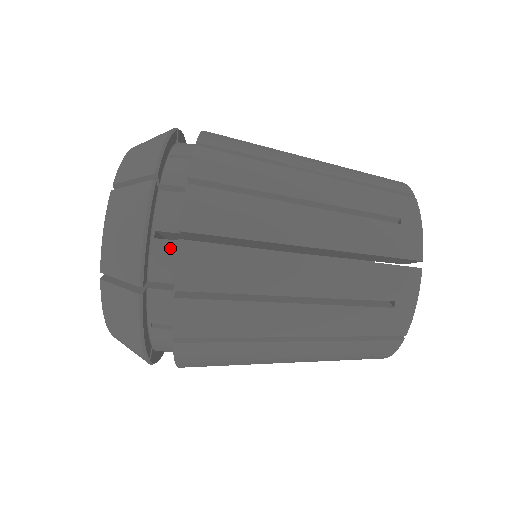
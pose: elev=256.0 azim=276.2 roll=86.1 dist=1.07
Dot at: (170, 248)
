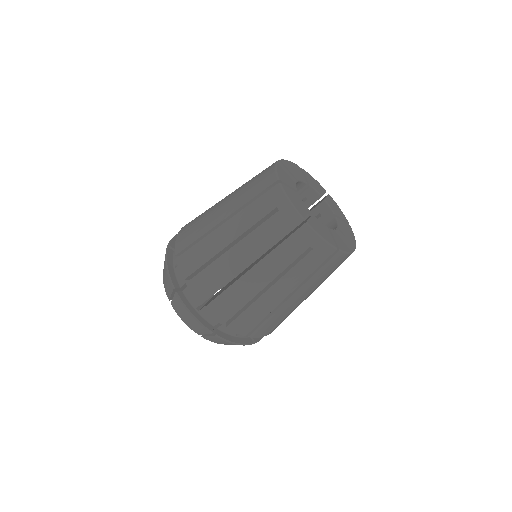
Dot at: occluded
